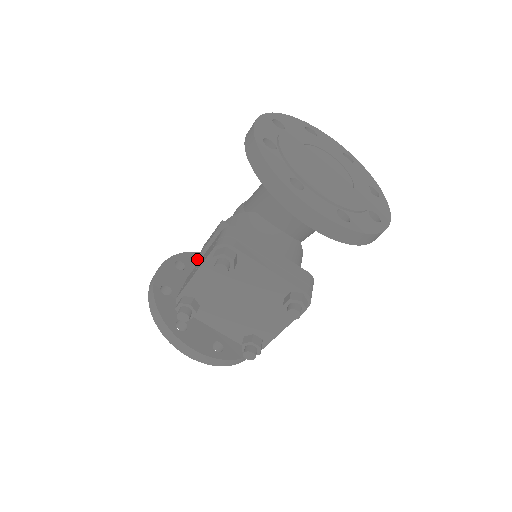
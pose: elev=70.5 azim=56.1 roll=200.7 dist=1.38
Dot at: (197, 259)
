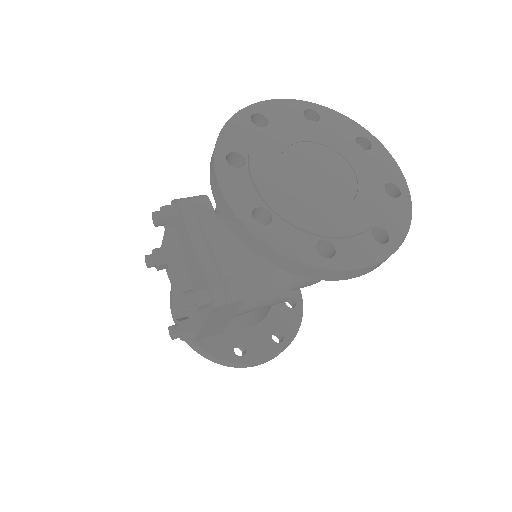
Dot at: occluded
